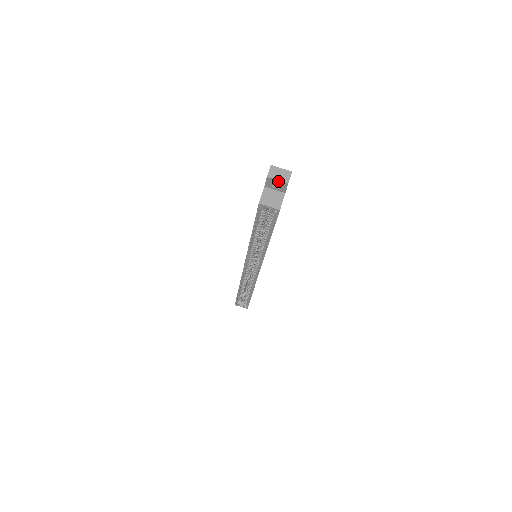
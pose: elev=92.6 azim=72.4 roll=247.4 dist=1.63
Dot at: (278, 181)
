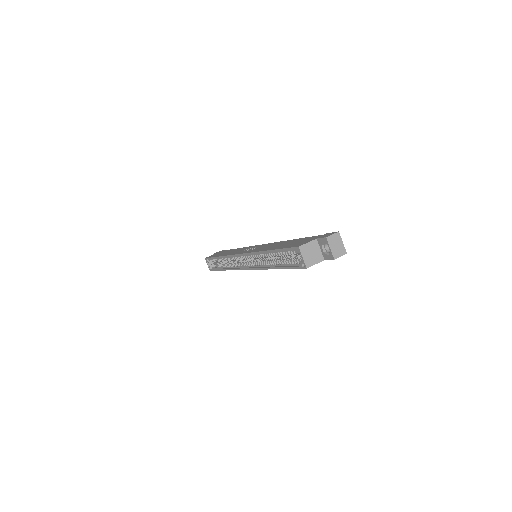
Dot at: (330, 249)
